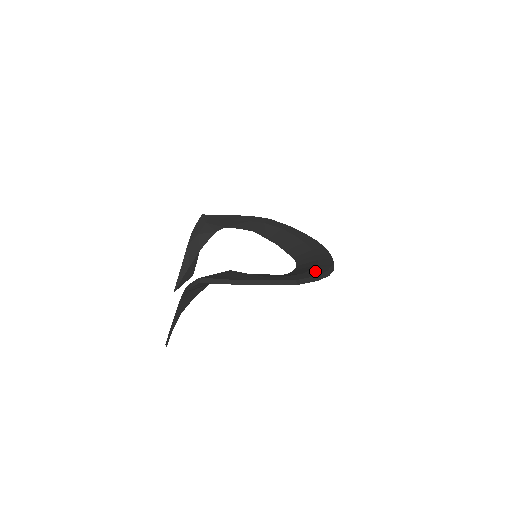
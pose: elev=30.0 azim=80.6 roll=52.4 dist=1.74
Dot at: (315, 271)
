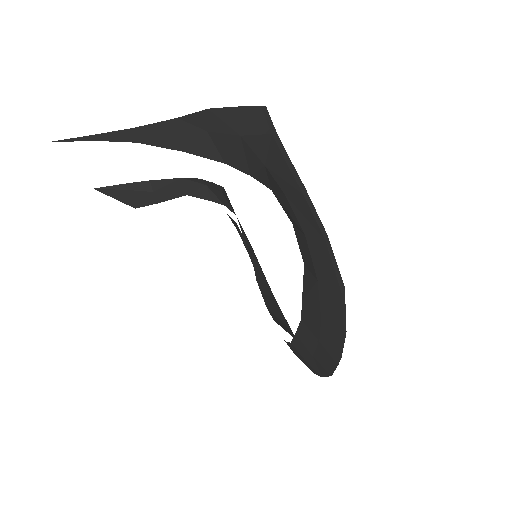
Dot at: occluded
